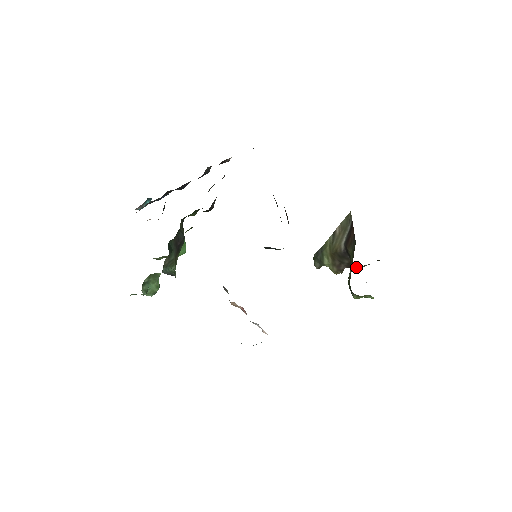
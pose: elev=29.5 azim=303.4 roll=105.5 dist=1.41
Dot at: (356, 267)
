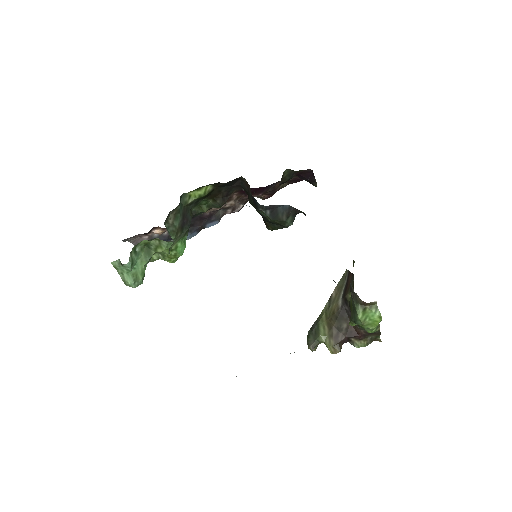
Dot at: (356, 333)
